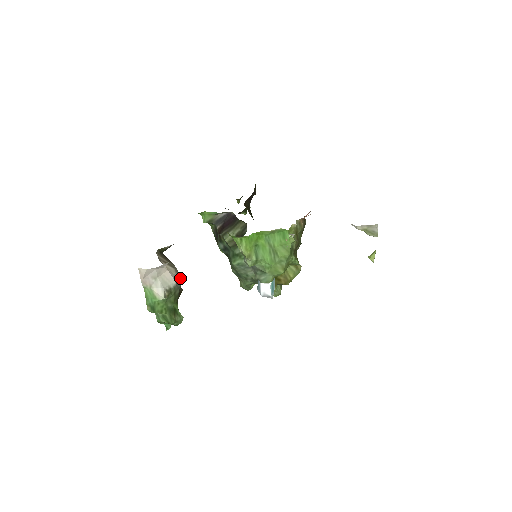
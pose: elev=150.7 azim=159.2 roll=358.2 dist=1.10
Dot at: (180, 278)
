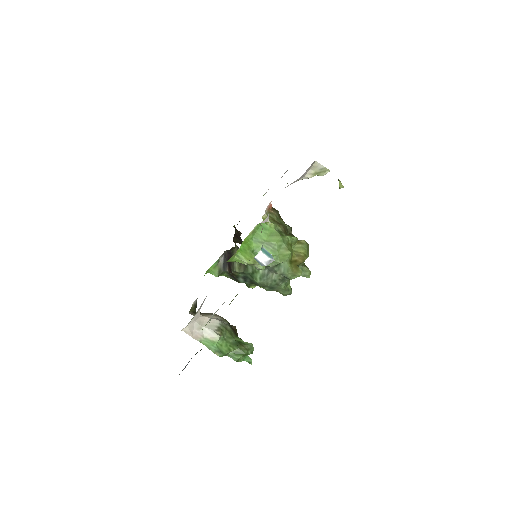
Dot at: (224, 319)
